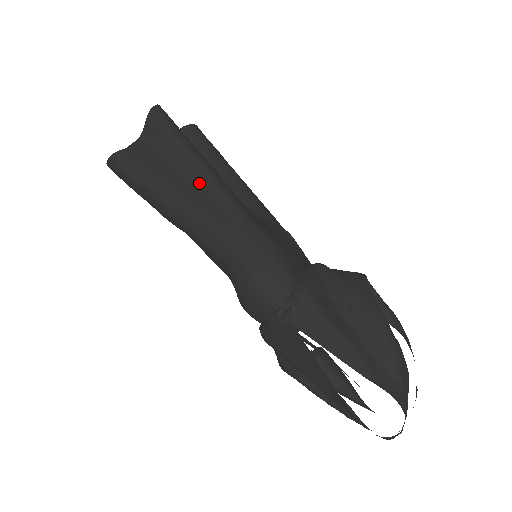
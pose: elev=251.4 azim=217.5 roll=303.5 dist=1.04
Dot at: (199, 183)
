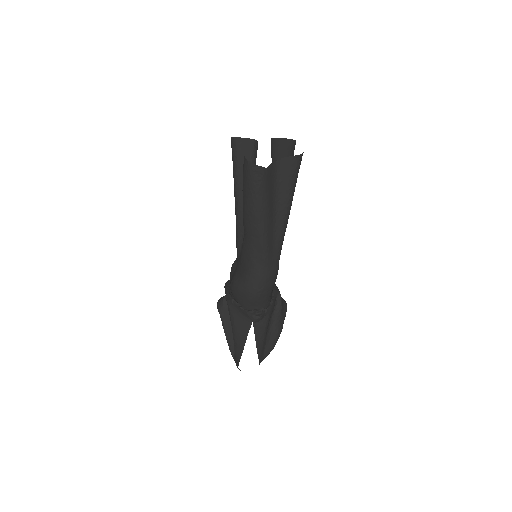
Dot at: (278, 223)
